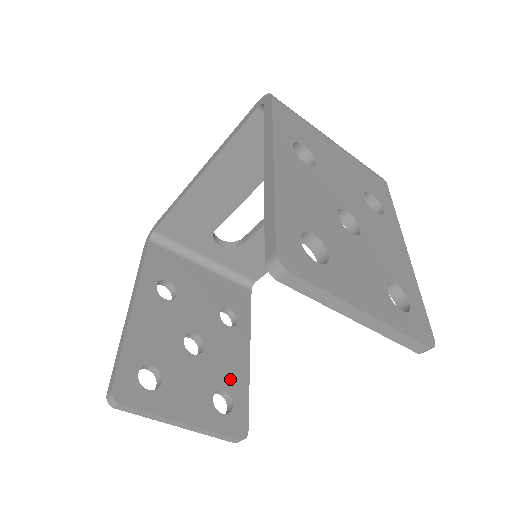
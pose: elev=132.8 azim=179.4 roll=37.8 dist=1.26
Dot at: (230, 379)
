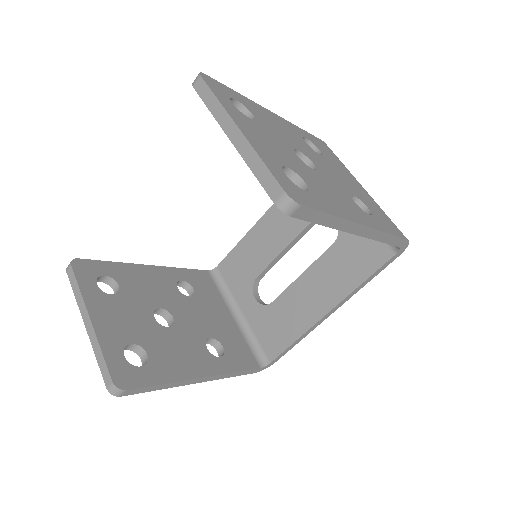
Dot at: (162, 359)
